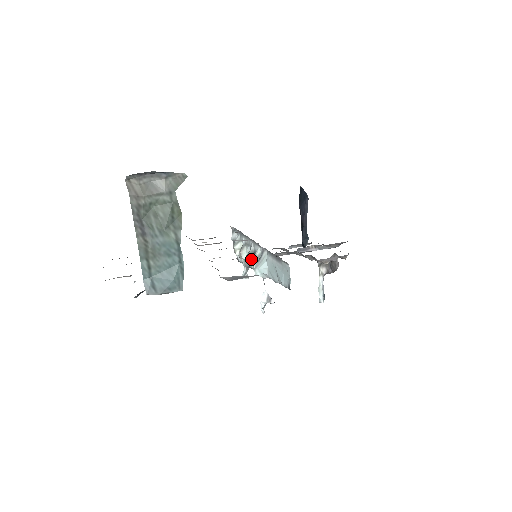
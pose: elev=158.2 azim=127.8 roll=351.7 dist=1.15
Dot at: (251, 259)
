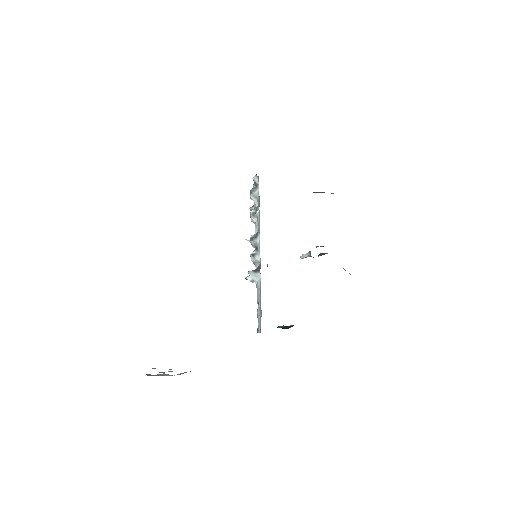
Dot at: (253, 246)
